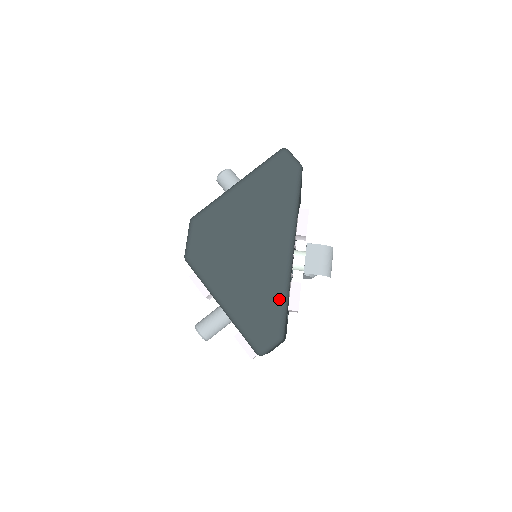
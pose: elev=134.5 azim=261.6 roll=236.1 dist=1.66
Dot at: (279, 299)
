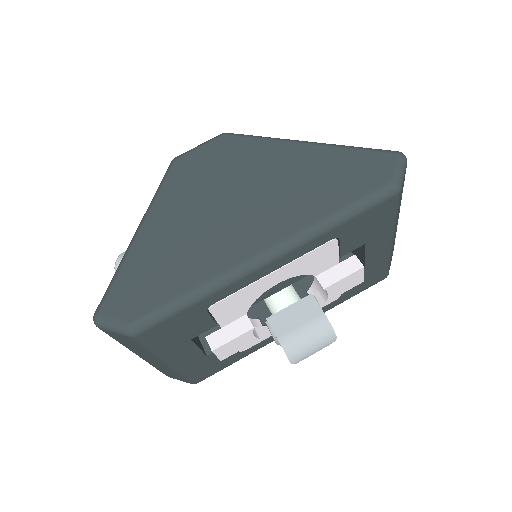
Dot at: (183, 289)
